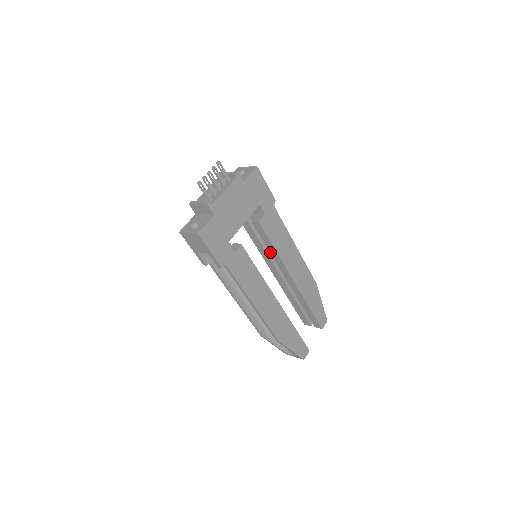
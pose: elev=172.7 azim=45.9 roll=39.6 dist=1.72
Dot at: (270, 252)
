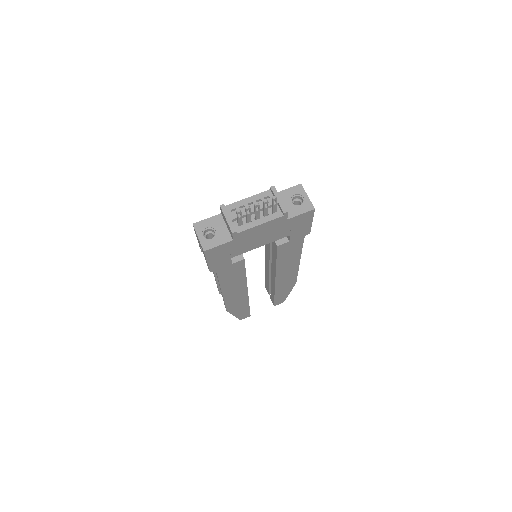
Dot at: (272, 257)
